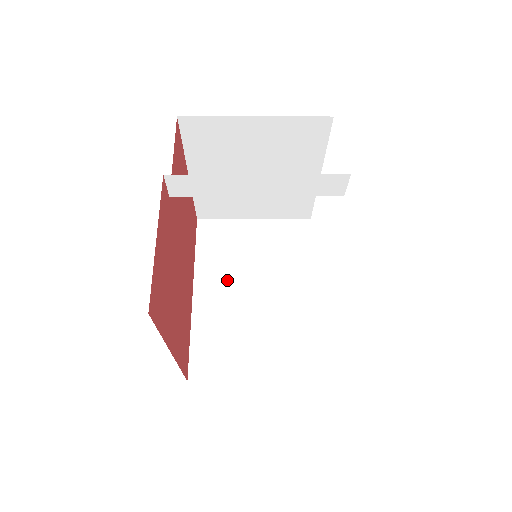
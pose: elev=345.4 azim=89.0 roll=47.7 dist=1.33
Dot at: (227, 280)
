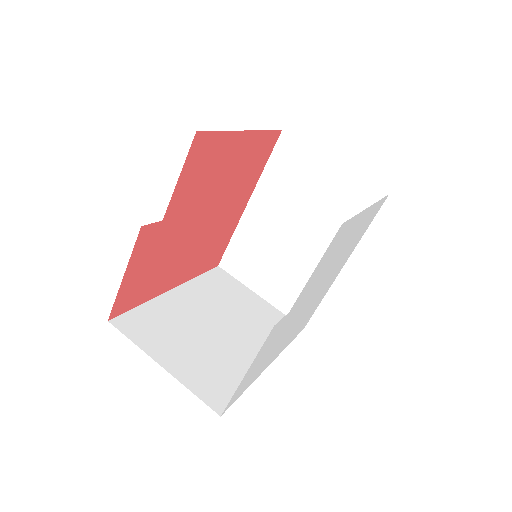
Dot at: (278, 209)
